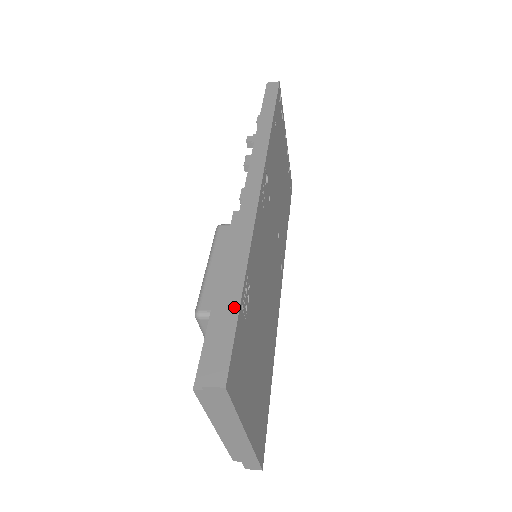
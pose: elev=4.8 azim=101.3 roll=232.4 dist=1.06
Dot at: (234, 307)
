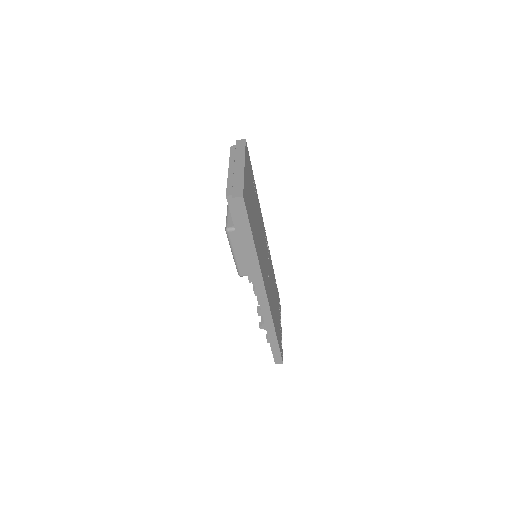
Dot at: occluded
